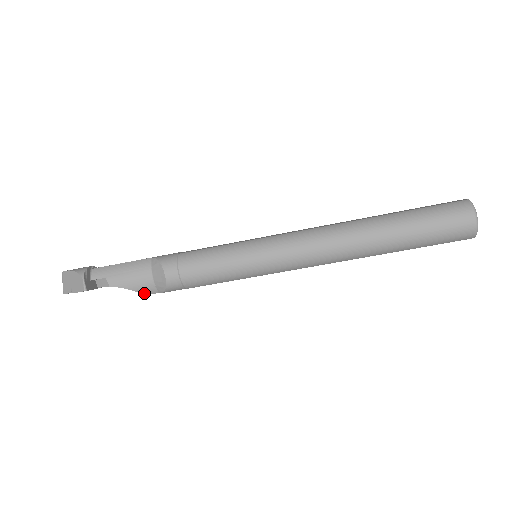
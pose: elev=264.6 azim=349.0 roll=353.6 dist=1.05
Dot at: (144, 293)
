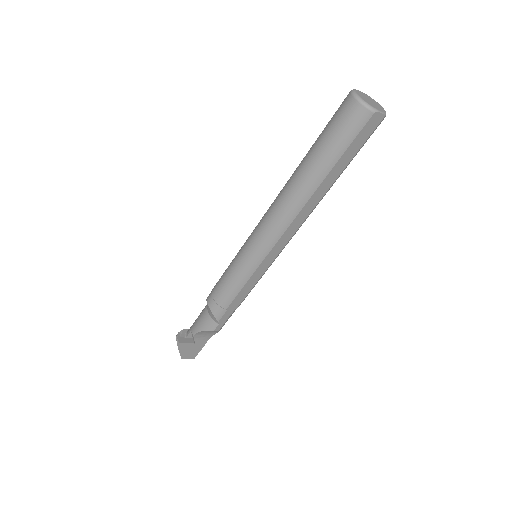
Dot at: (211, 329)
